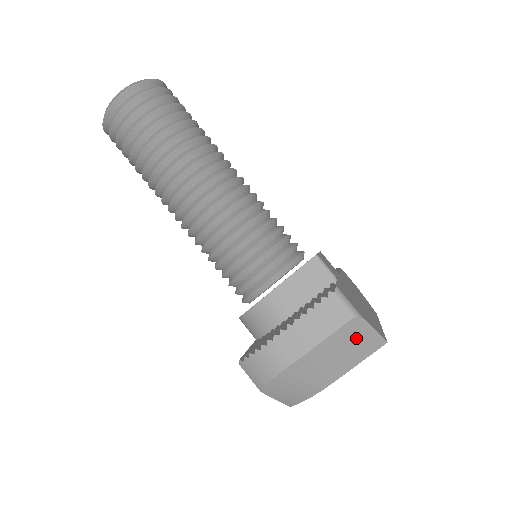
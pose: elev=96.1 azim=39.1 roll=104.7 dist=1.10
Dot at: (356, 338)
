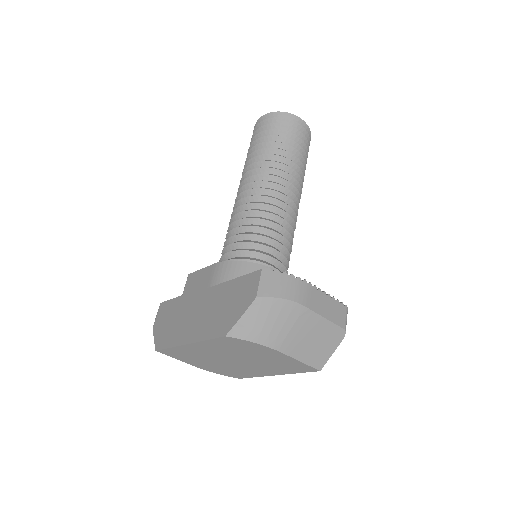
Dot at: (326, 343)
